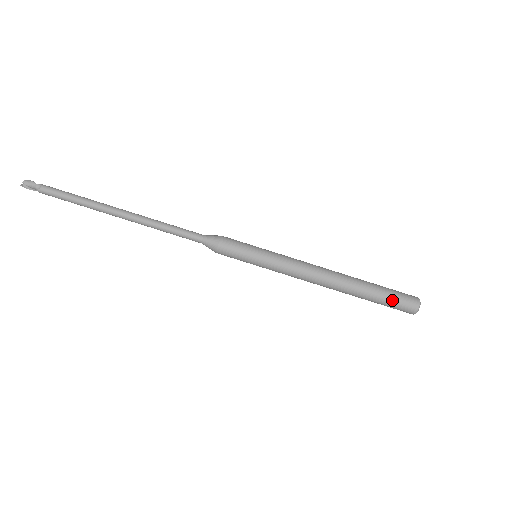
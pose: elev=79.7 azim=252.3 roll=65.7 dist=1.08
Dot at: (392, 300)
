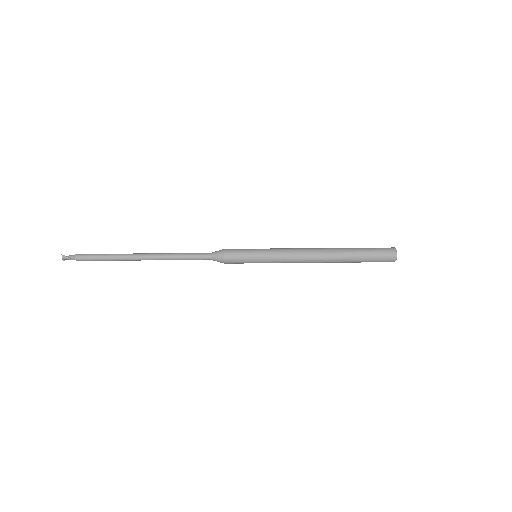
Dot at: (371, 248)
